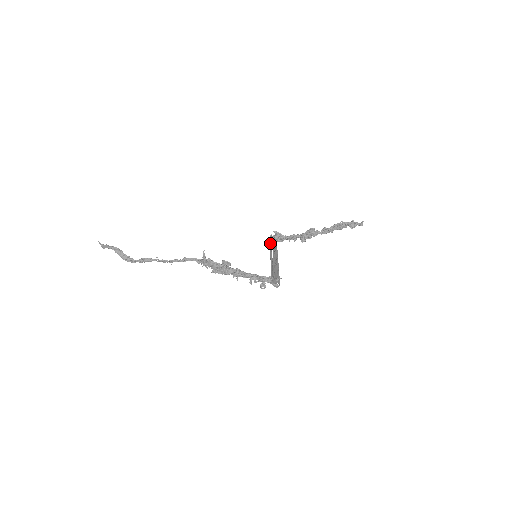
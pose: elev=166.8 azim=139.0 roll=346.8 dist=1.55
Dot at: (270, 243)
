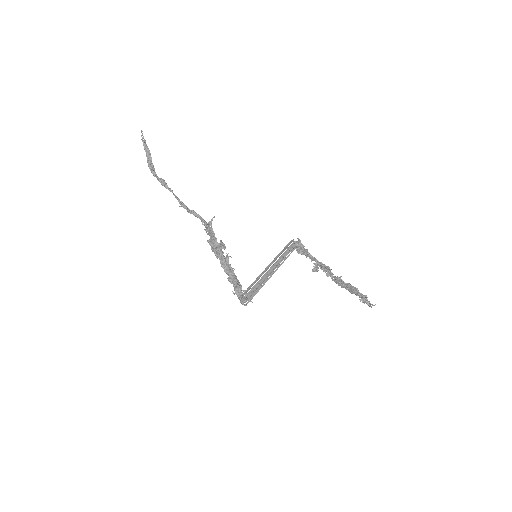
Dot at: (282, 250)
